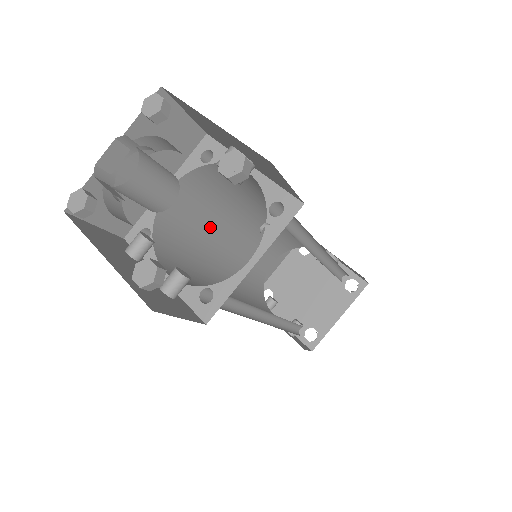
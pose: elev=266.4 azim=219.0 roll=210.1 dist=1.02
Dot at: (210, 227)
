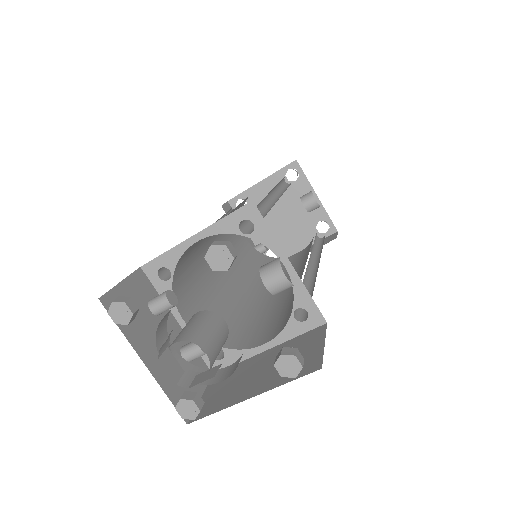
Dot at: occluded
